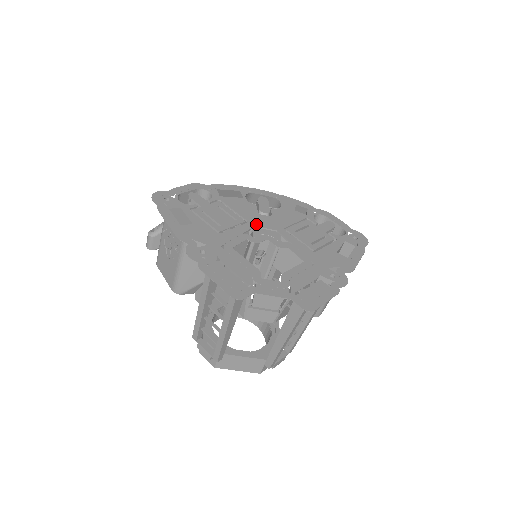
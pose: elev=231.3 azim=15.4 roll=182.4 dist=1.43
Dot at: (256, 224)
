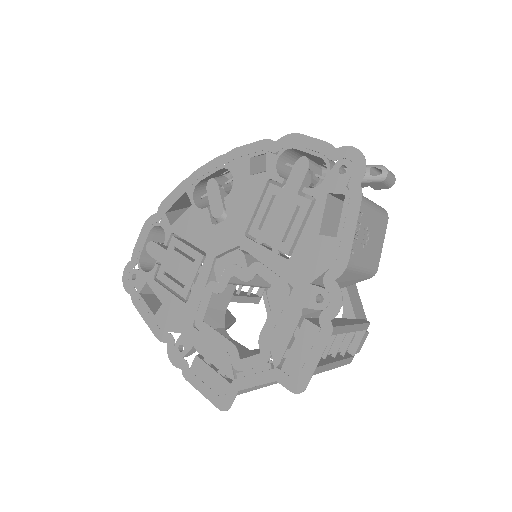
Dot at: (215, 252)
